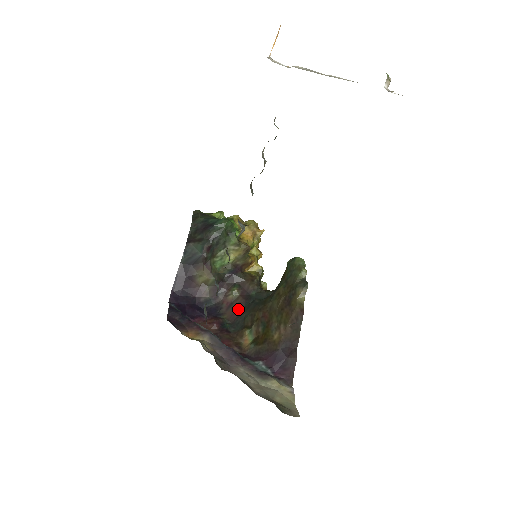
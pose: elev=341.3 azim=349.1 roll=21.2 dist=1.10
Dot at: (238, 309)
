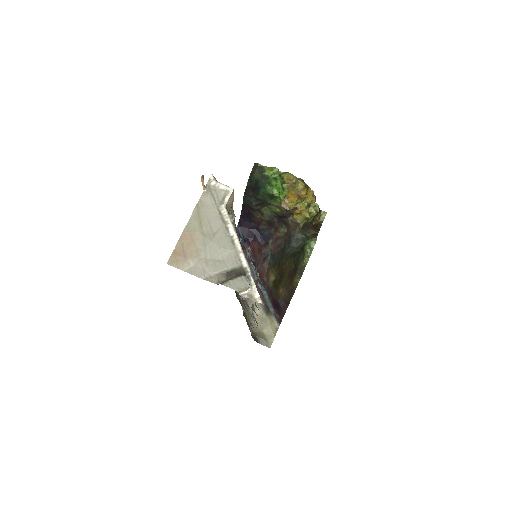
Dot at: (280, 246)
